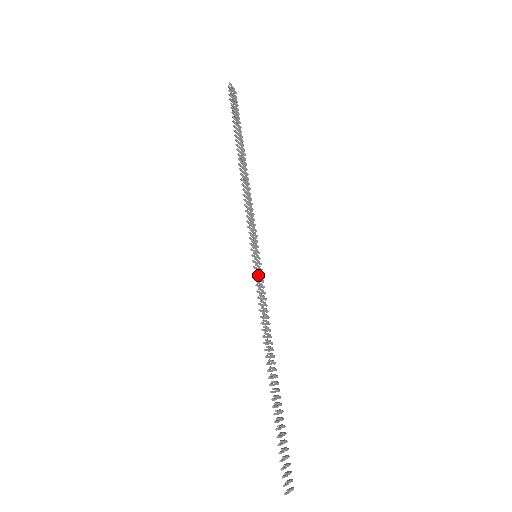
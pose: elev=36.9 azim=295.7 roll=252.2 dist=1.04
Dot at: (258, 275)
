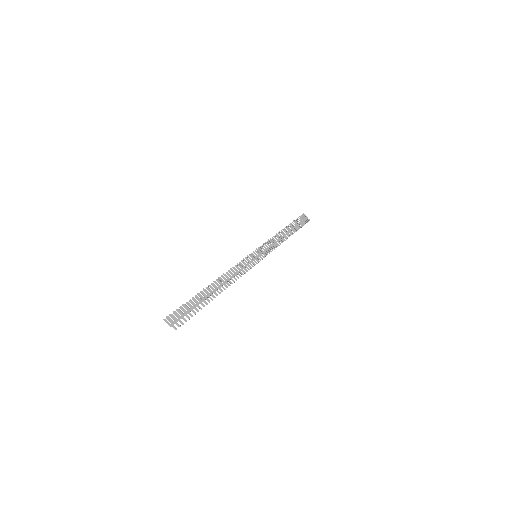
Dot at: (250, 262)
